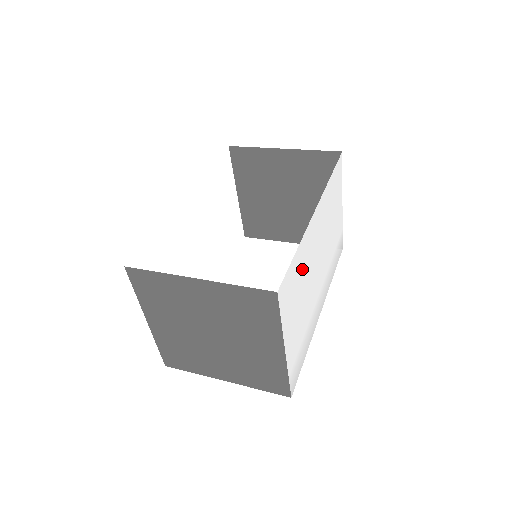
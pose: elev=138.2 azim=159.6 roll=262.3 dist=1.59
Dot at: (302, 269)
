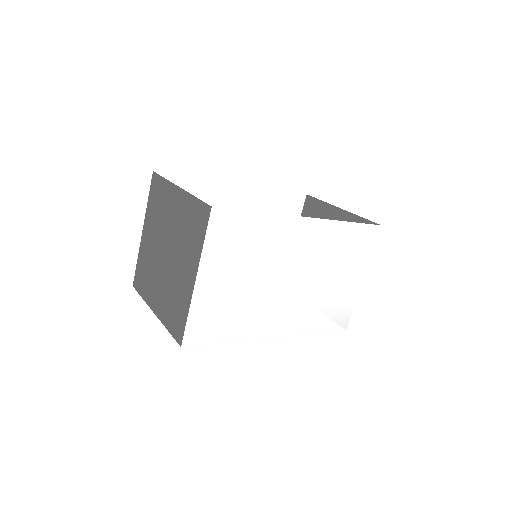
Dot at: (260, 243)
